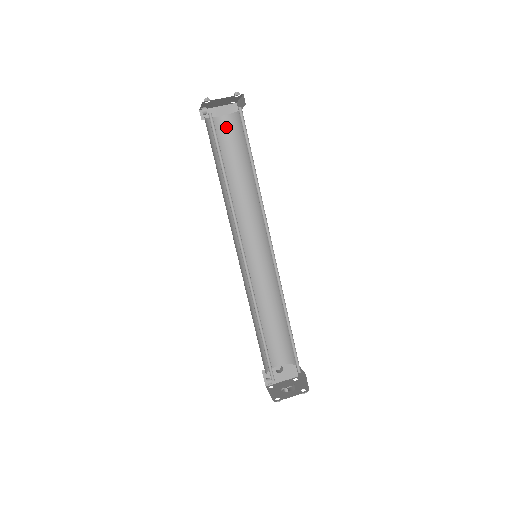
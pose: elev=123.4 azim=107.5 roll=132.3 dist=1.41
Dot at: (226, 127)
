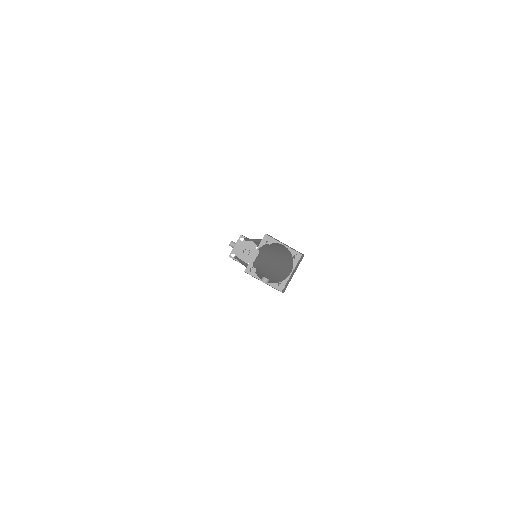
Dot at: occluded
